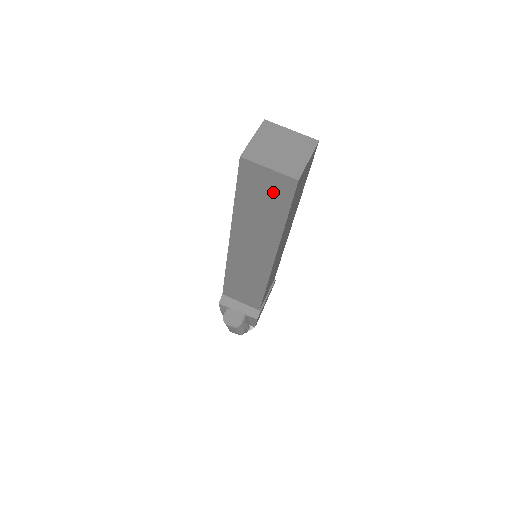
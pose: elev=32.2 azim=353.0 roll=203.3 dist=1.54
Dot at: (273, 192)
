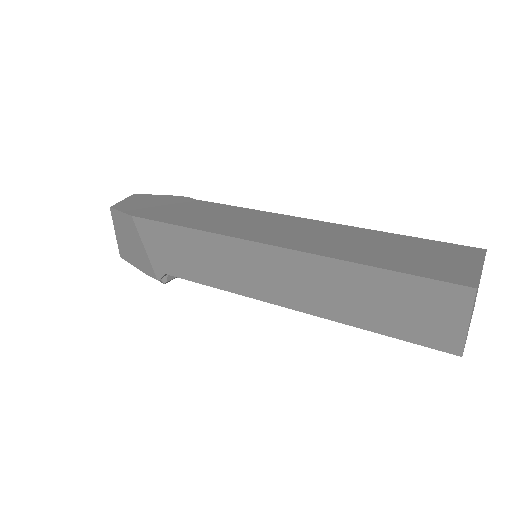
Dot at: occluded
